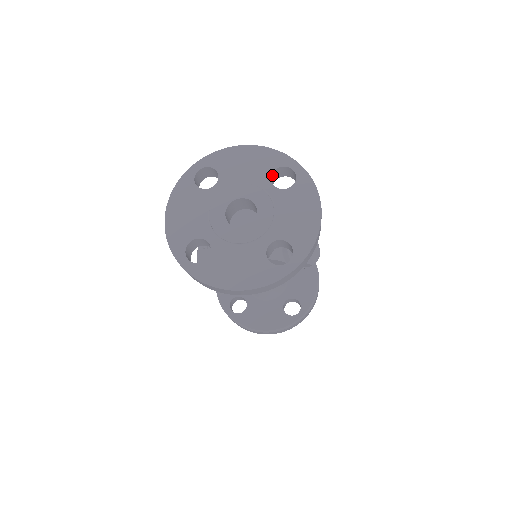
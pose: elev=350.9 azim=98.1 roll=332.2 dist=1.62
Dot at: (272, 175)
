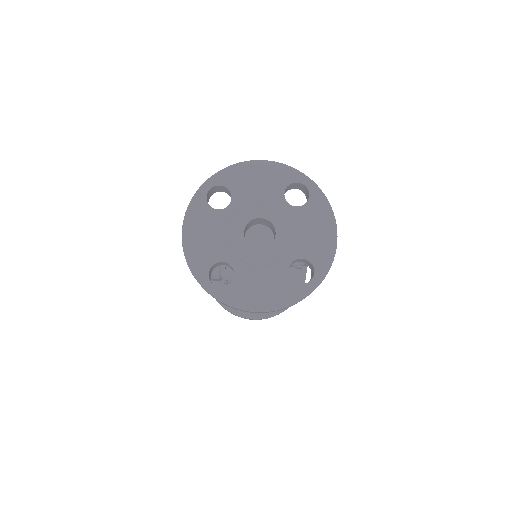
Dot at: (284, 191)
